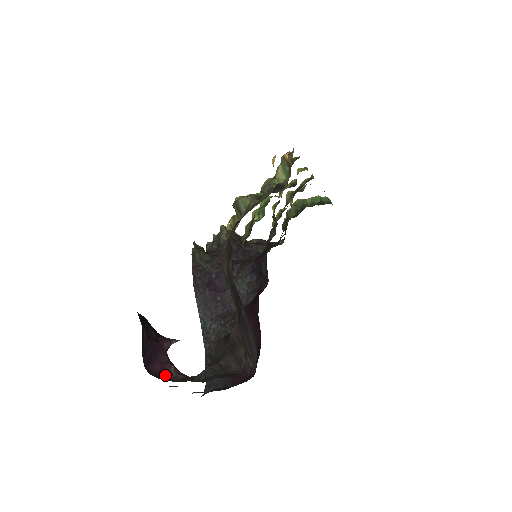
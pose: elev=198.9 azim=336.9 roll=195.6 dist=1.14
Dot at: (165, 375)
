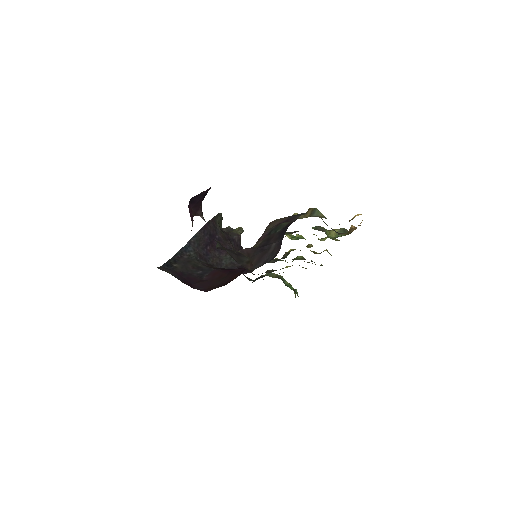
Dot at: (191, 218)
